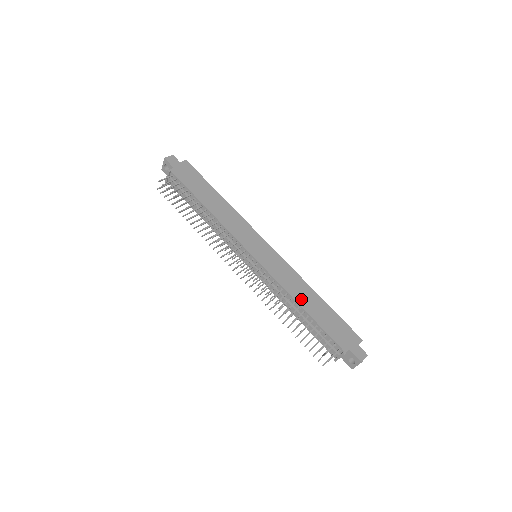
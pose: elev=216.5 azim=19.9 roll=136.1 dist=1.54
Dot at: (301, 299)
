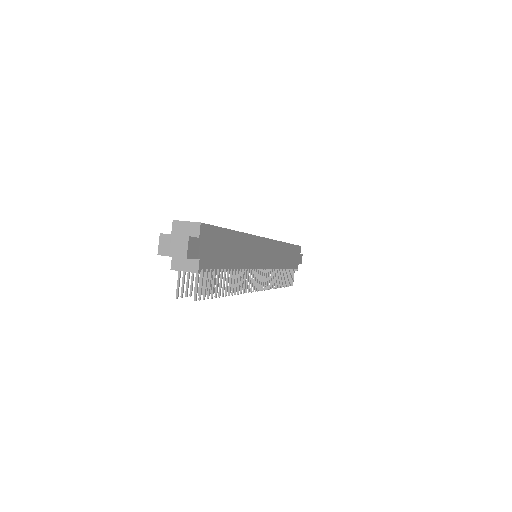
Dot at: (284, 263)
